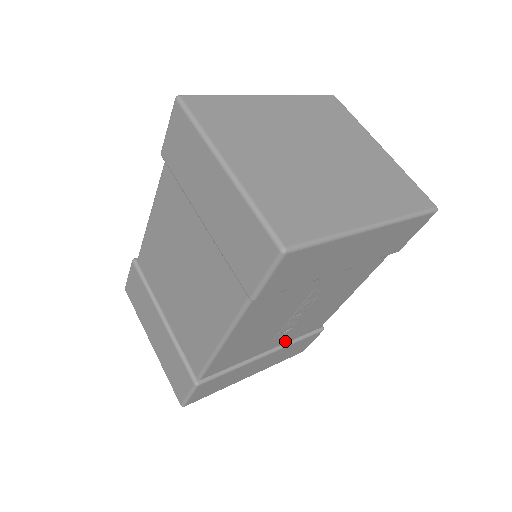
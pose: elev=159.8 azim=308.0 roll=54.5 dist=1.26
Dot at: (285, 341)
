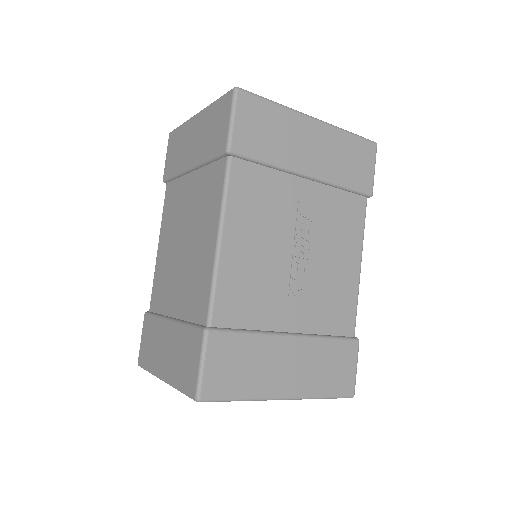
Dot at: (310, 328)
